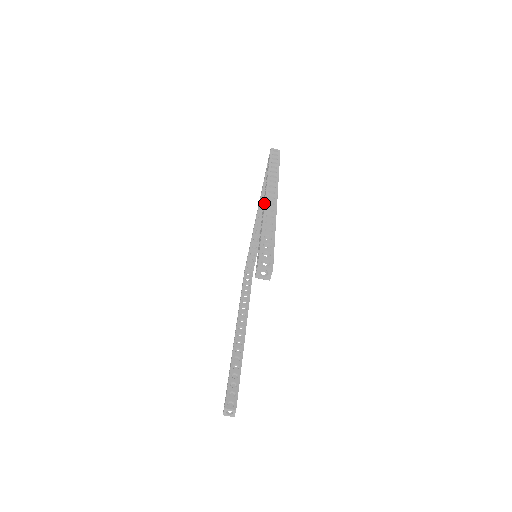
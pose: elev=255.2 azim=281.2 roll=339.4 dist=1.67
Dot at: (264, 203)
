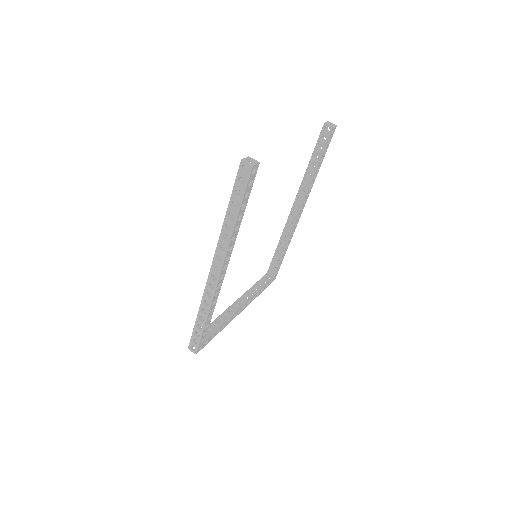
Dot at: occluded
